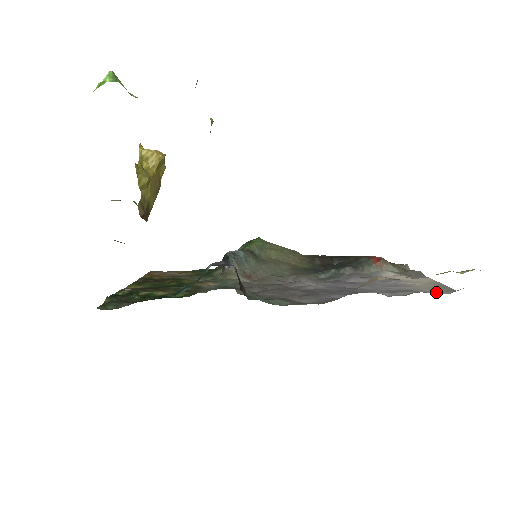
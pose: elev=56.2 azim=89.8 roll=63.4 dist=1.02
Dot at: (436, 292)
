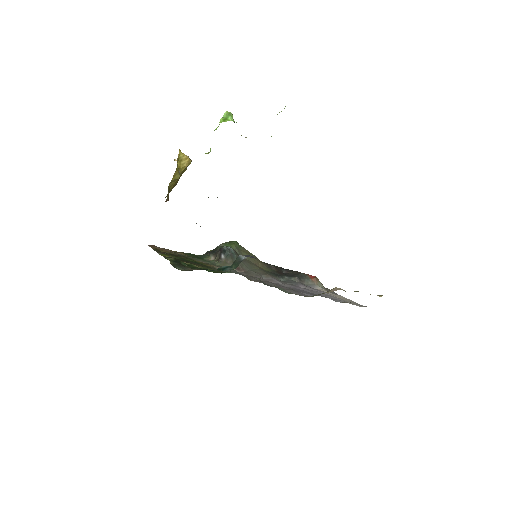
Dot at: occluded
